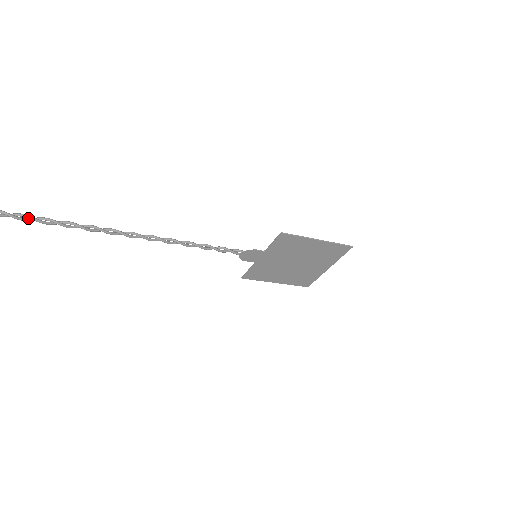
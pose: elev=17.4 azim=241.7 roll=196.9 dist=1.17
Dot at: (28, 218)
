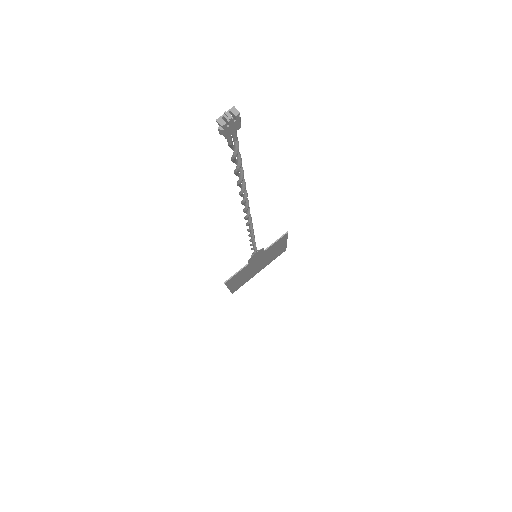
Dot at: (240, 181)
